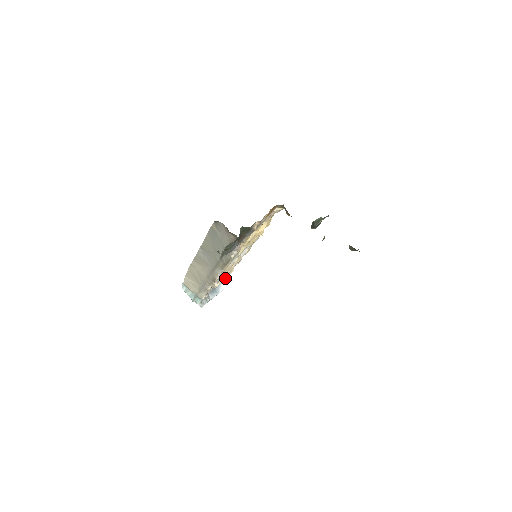
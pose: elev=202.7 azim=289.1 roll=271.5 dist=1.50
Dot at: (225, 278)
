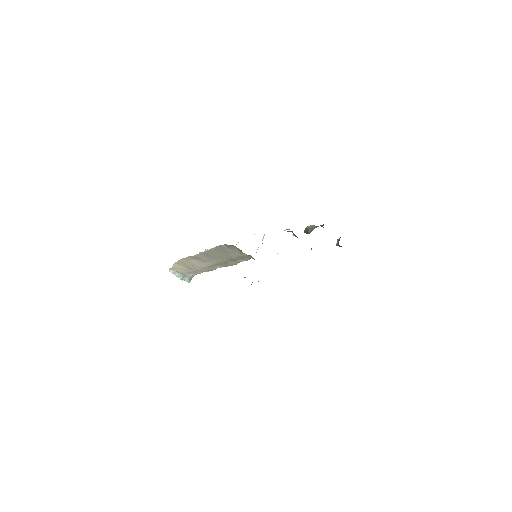
Dot at: occluded
